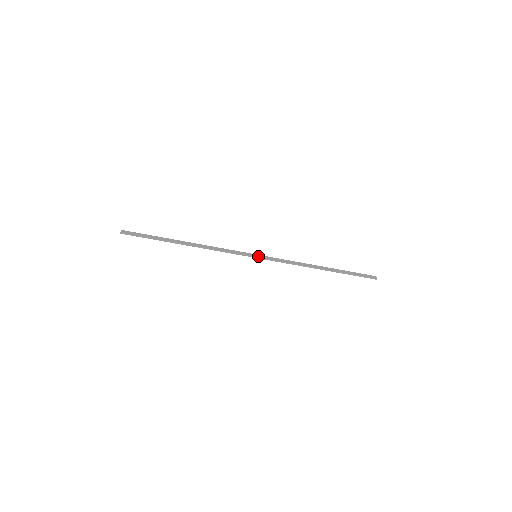
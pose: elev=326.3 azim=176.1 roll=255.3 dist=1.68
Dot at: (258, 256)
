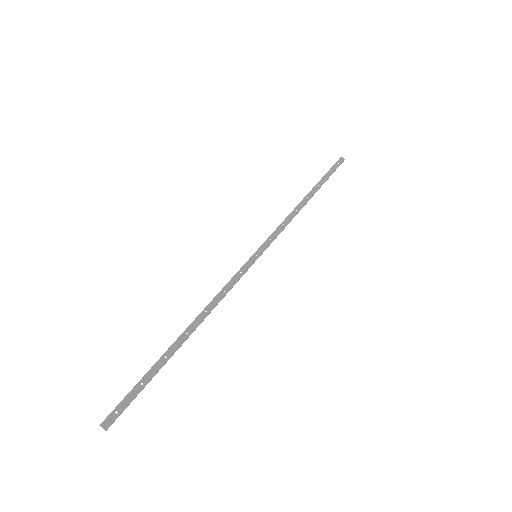
Dot at: (259, 254)
